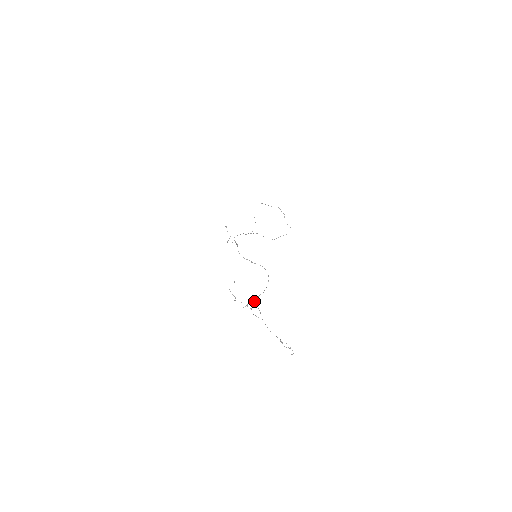
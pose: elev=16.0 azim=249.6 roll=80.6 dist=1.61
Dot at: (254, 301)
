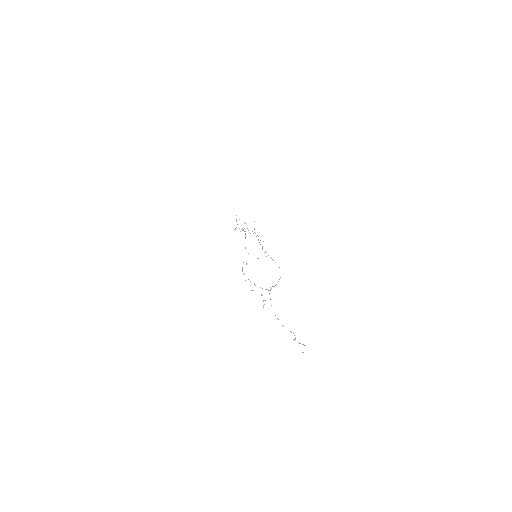
Dot at: (267, 289)
